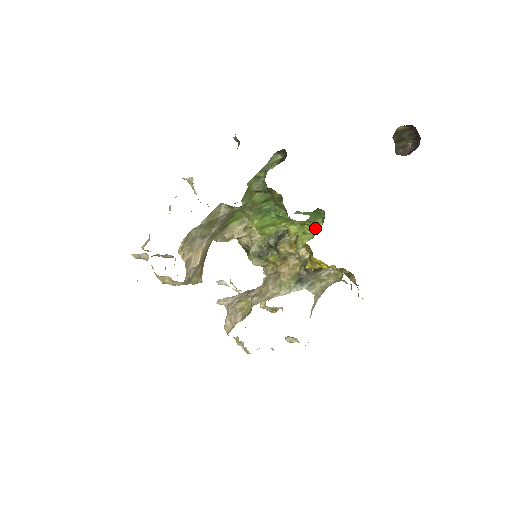
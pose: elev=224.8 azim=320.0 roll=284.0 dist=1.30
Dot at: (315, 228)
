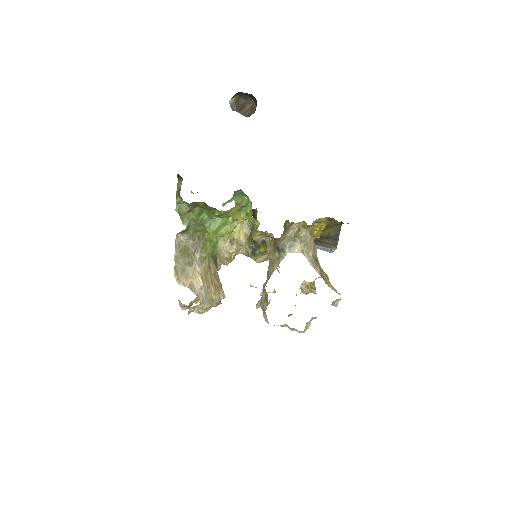
Dot at: (250, 205)
